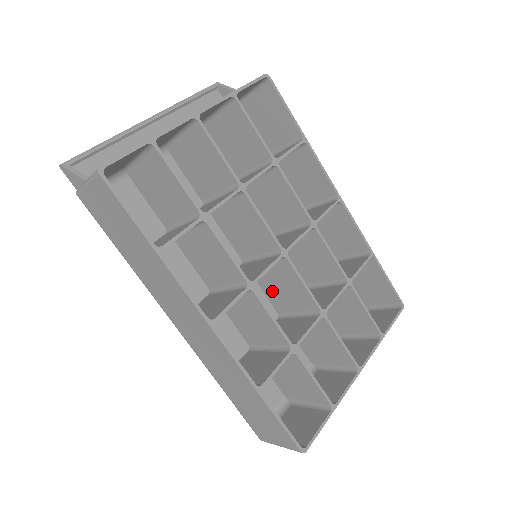
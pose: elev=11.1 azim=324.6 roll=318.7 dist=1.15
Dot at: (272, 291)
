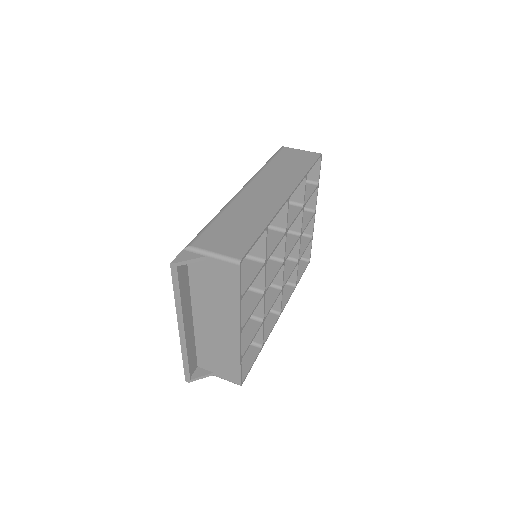
Dot at: occluded
